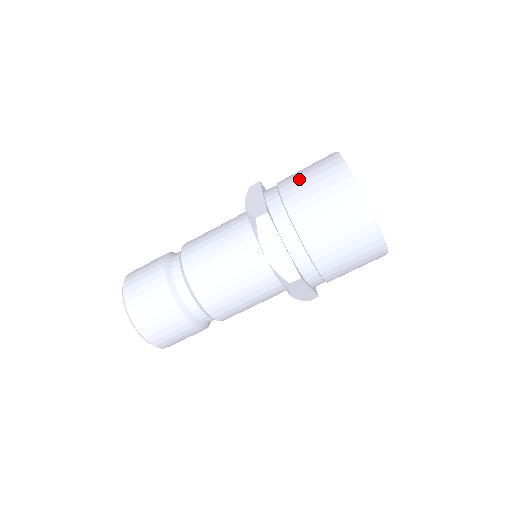
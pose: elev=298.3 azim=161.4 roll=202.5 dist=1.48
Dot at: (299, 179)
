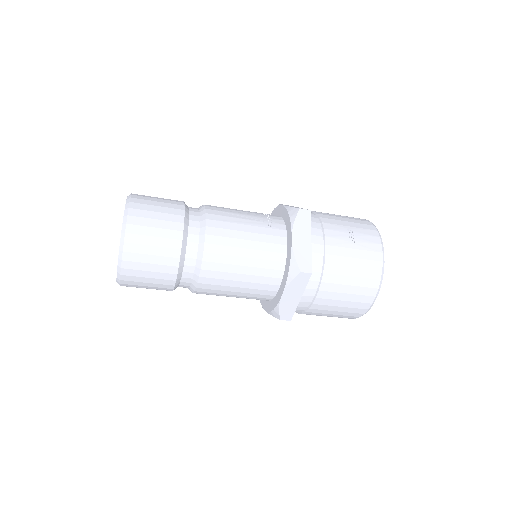
Dot at: (346, 249)
